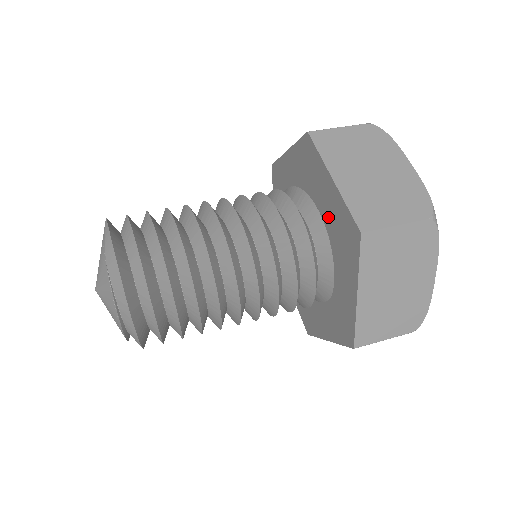
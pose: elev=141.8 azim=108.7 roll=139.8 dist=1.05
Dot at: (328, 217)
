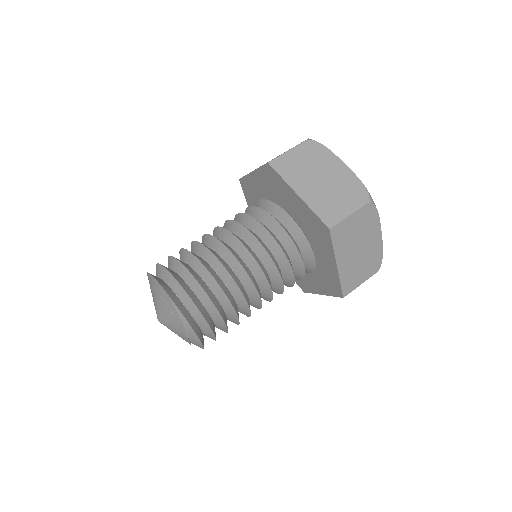
Dot at: (320, 262)
